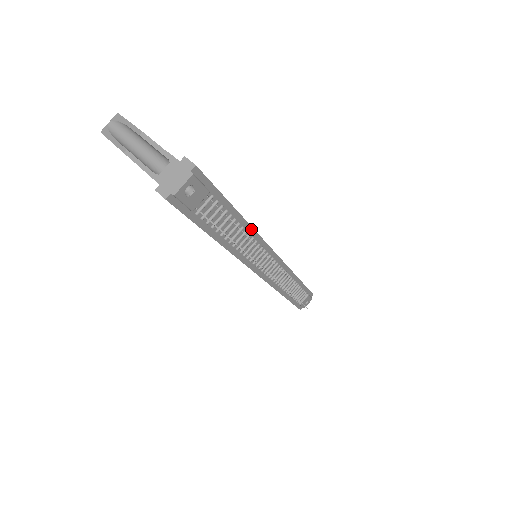
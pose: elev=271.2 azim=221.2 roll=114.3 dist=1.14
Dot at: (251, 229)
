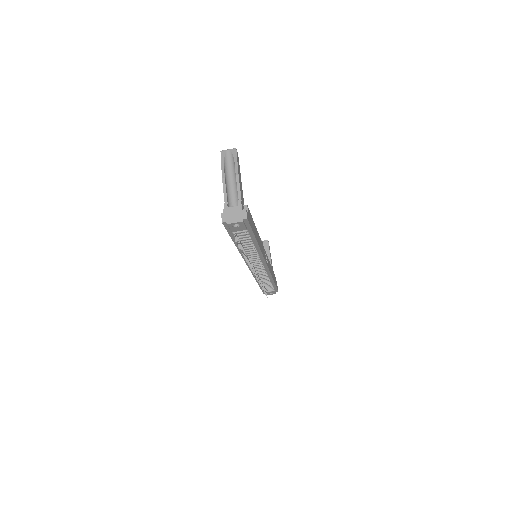
Dot at: (259, 249)
